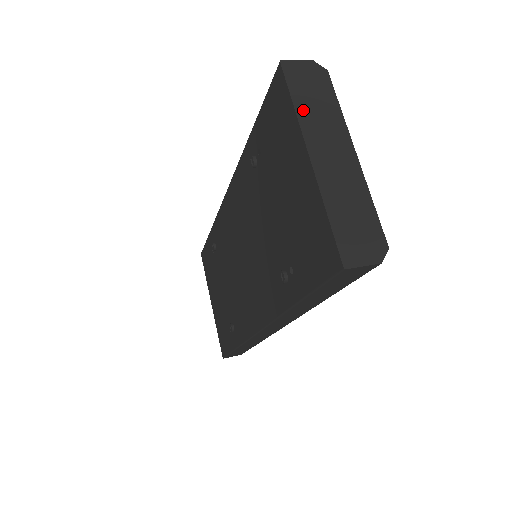
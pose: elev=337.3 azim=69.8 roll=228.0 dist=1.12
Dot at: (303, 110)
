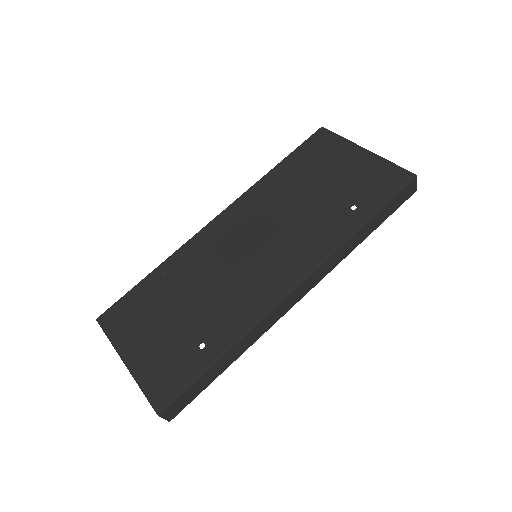
Dot at: occluded
